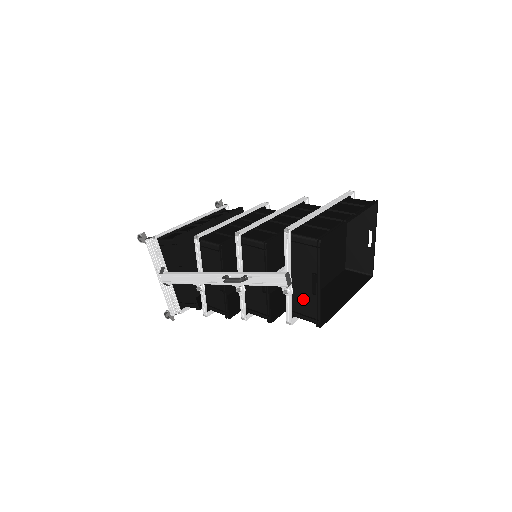
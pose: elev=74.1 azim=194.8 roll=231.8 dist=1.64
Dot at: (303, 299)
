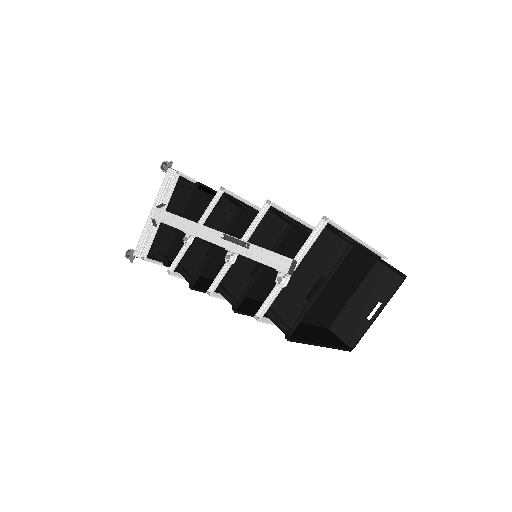
Dot at: (291, 300)
